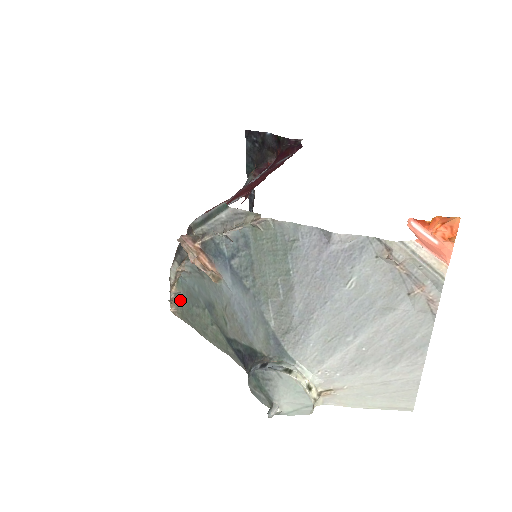
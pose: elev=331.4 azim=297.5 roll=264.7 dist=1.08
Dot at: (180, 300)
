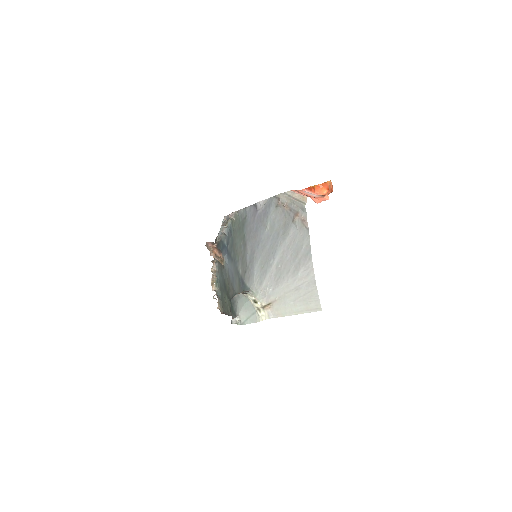
Dot at: (220, 297)
